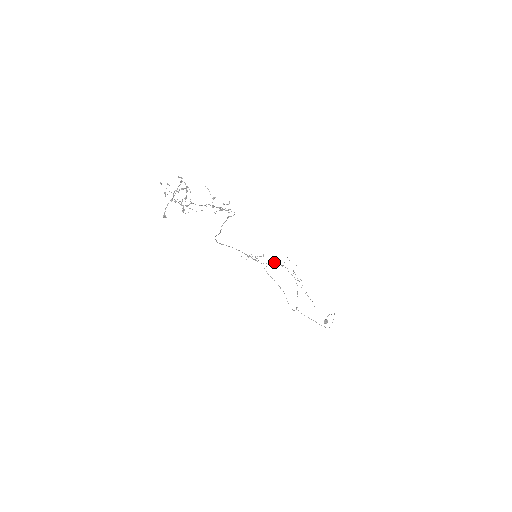
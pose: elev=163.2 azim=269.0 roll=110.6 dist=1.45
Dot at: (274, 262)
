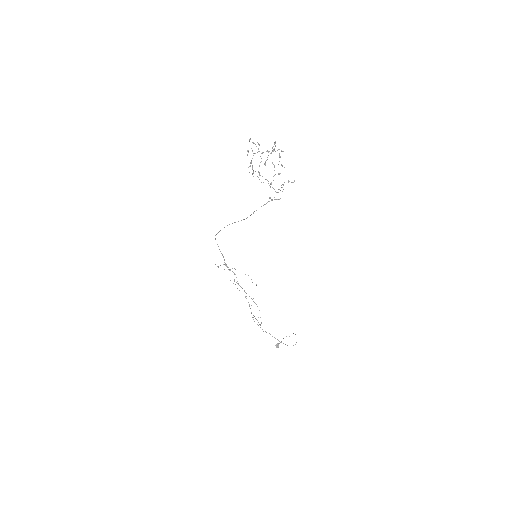
Dot at: occluded
